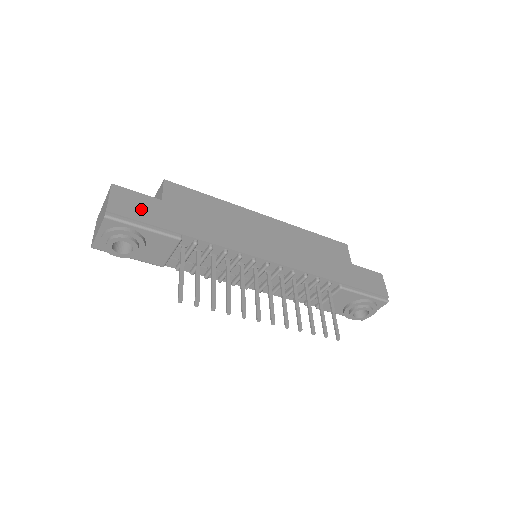
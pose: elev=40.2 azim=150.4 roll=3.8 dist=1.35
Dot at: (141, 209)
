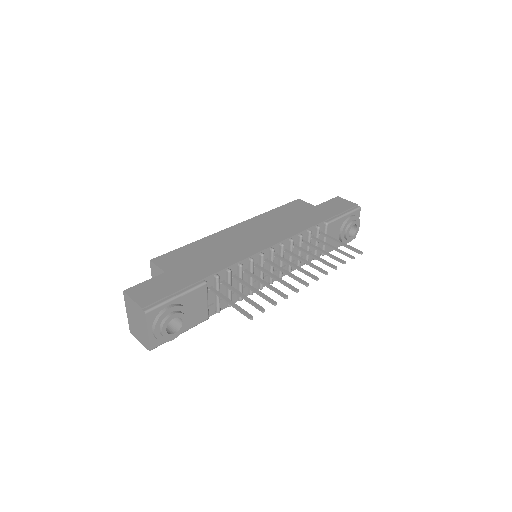
Dot at: (161, 288)
